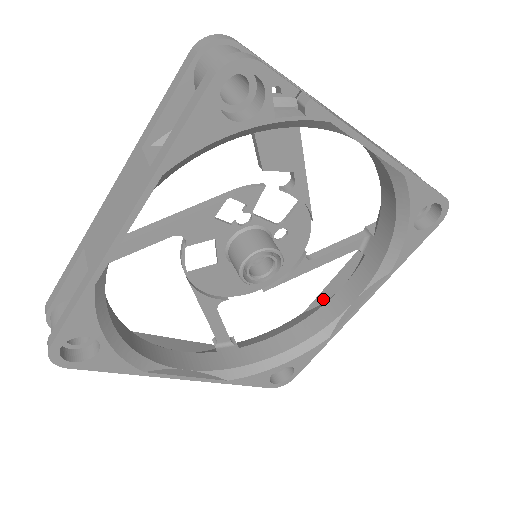
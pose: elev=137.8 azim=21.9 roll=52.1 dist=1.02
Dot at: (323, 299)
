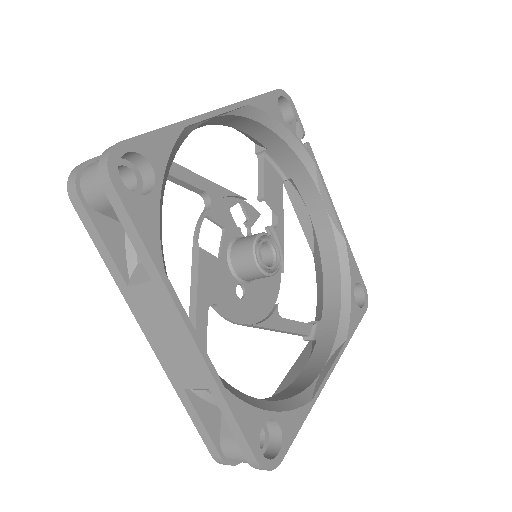
Dot at: (285, 386)
